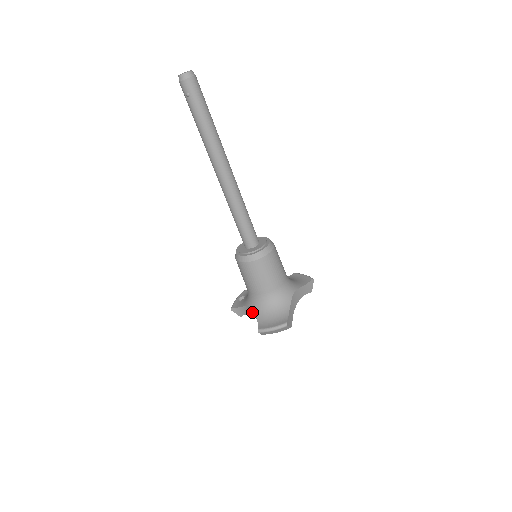
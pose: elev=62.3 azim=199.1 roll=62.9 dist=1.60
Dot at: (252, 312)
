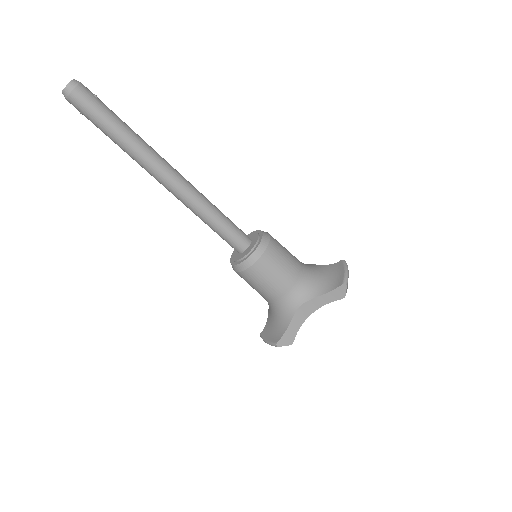
Dot at: occluded
